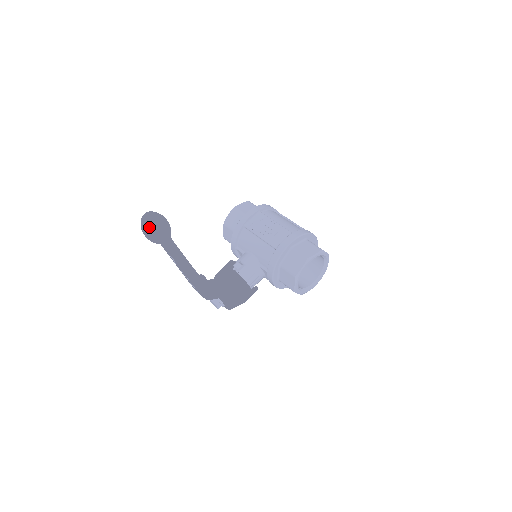
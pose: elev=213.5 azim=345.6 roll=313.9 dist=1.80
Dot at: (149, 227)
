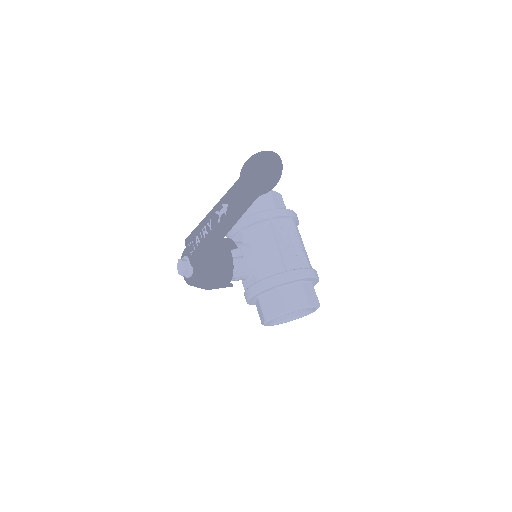
Dot at: (266, 171)
